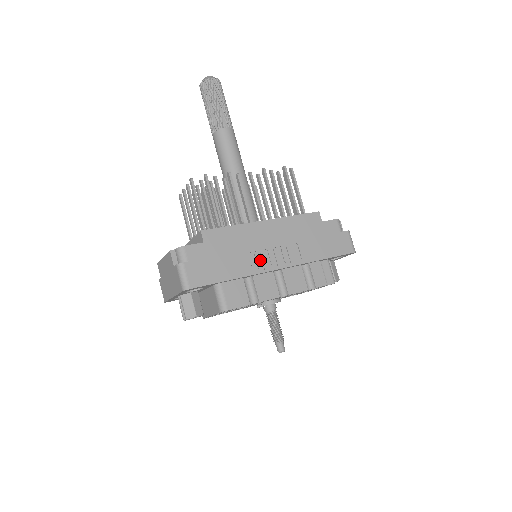
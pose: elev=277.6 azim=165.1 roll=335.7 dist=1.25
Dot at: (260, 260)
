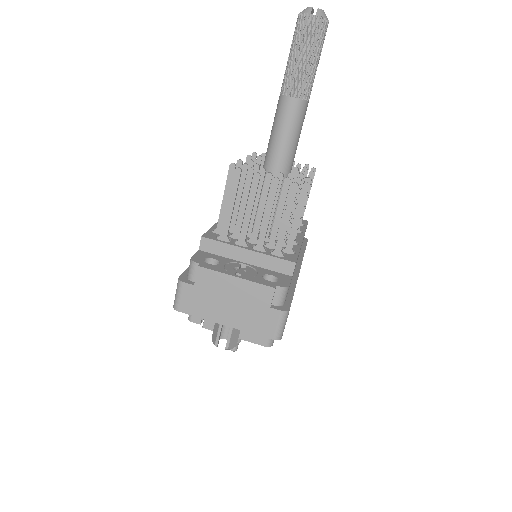
Dot at: occluded
